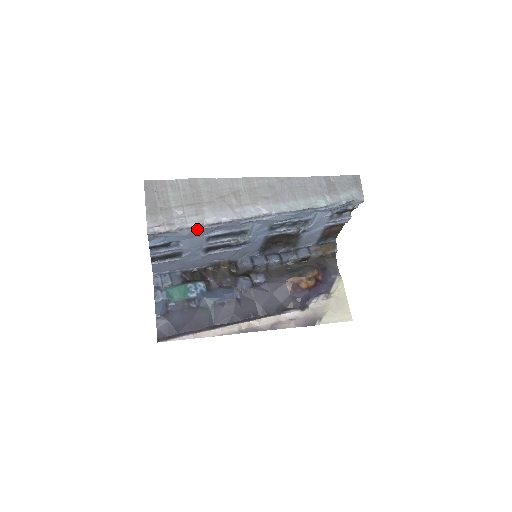
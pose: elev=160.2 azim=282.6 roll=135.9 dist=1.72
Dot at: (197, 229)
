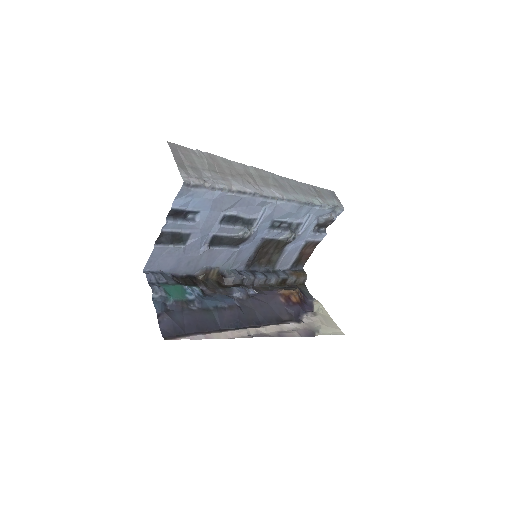
Dot at: (225, 193)
